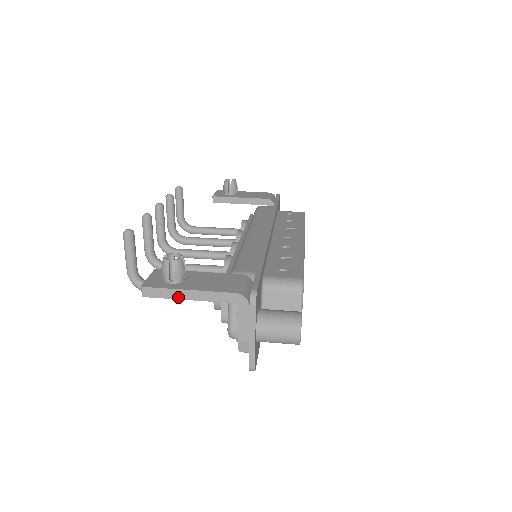
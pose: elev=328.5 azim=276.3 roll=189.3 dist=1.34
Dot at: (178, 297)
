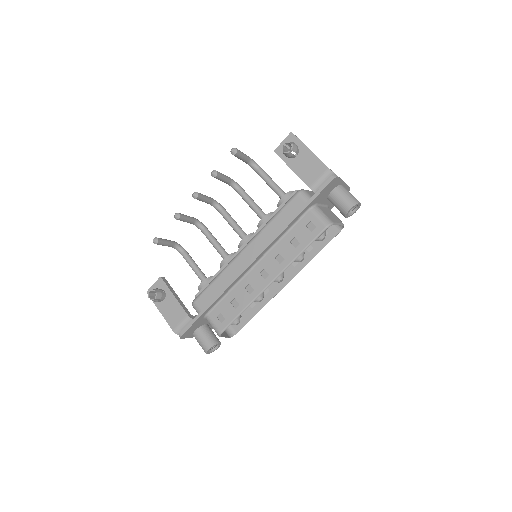
Dot at: occluded
